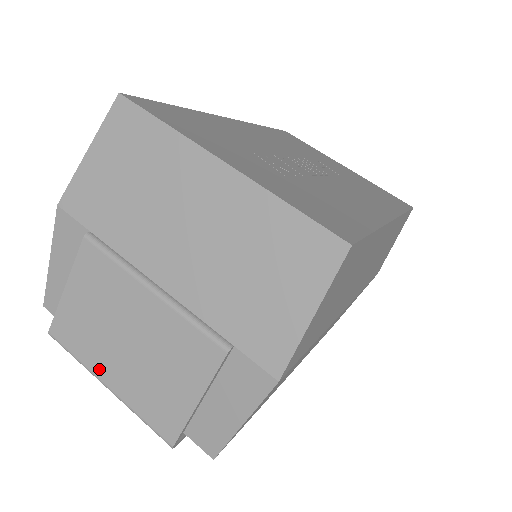
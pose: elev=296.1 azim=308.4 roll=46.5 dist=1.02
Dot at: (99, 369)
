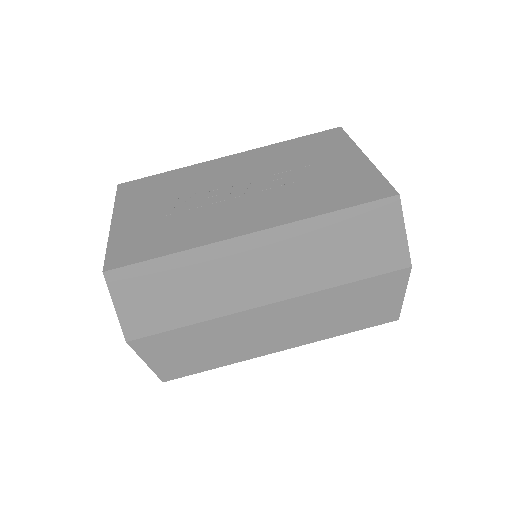
Dot at: occluded
